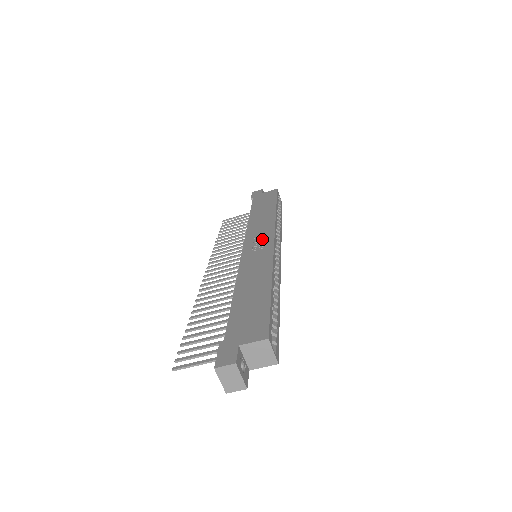
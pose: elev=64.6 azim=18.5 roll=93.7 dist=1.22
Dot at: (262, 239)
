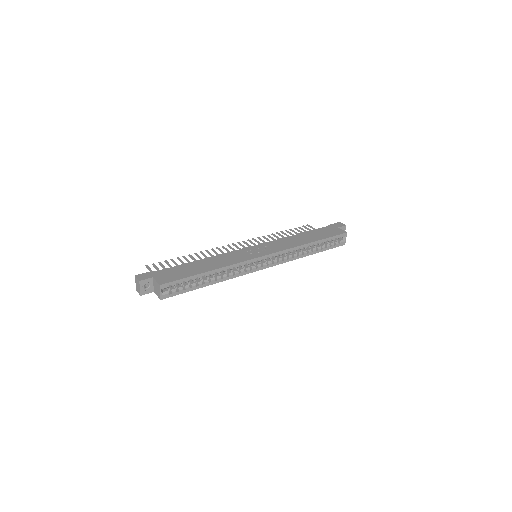
Dot at: (265, 250)
